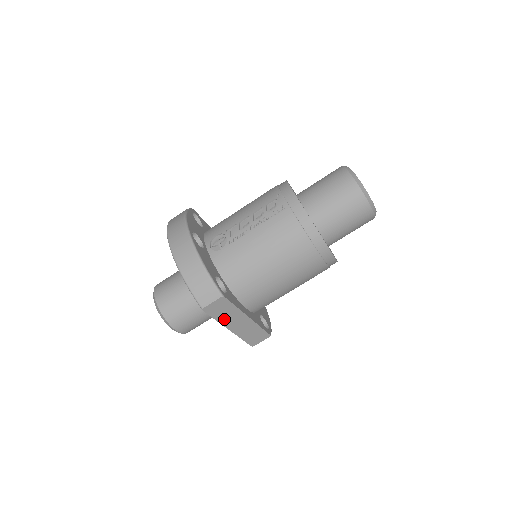
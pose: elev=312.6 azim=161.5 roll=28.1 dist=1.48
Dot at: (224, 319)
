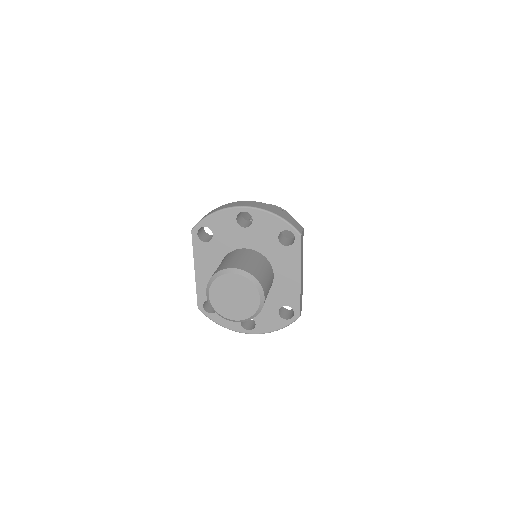
Dot at: (301, 259)
